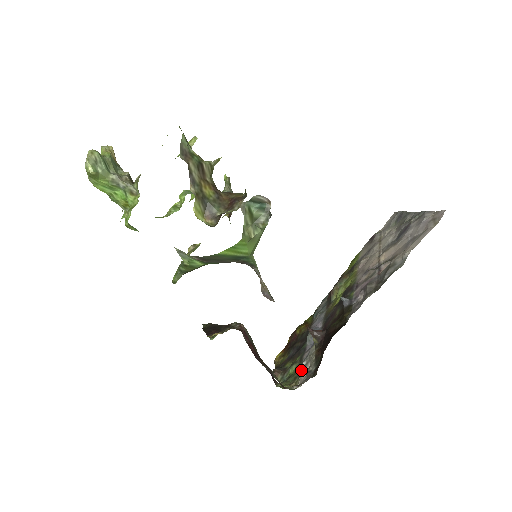
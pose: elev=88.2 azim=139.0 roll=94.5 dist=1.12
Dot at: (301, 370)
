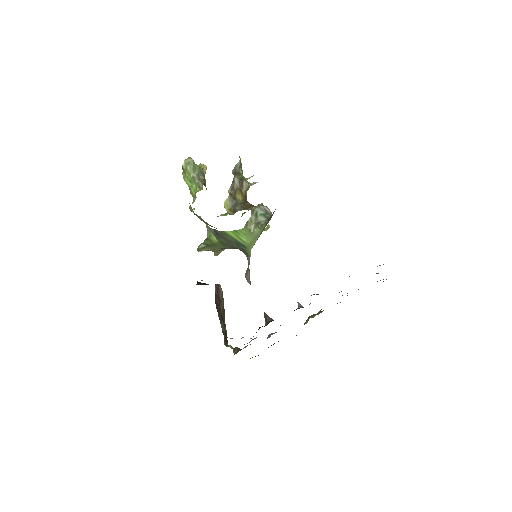
Dot at: (247, 343)
